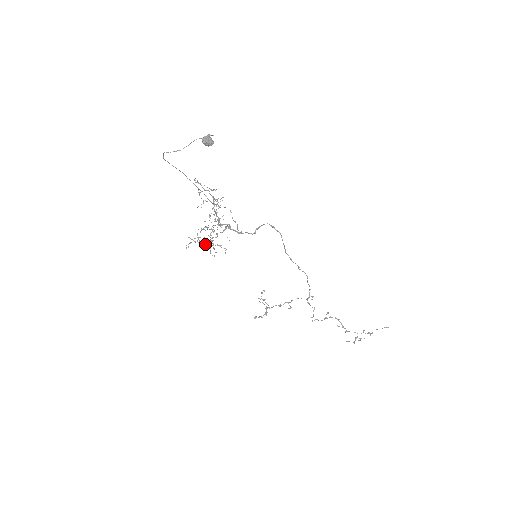
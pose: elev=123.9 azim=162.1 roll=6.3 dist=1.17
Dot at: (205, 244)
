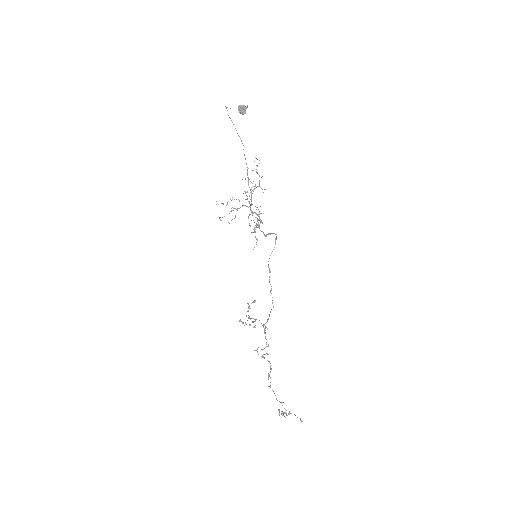
Dot at: (253, 232)
